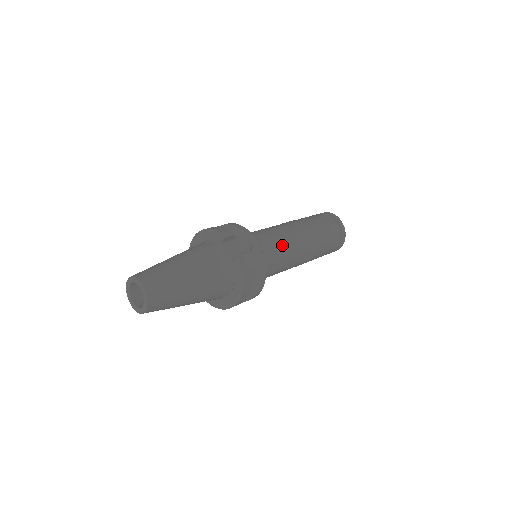
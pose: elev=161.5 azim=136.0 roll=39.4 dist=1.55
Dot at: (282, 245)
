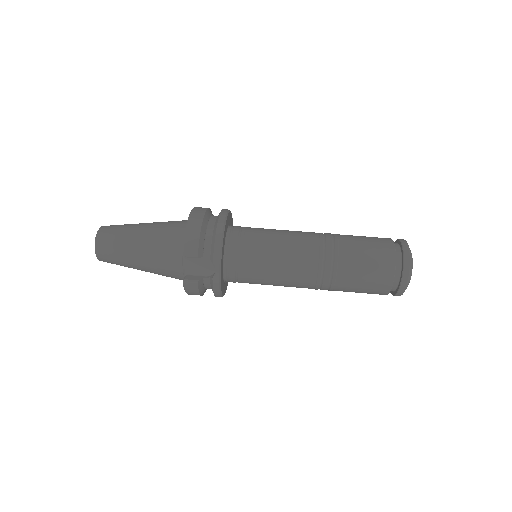
Dot at: (272, 277)
